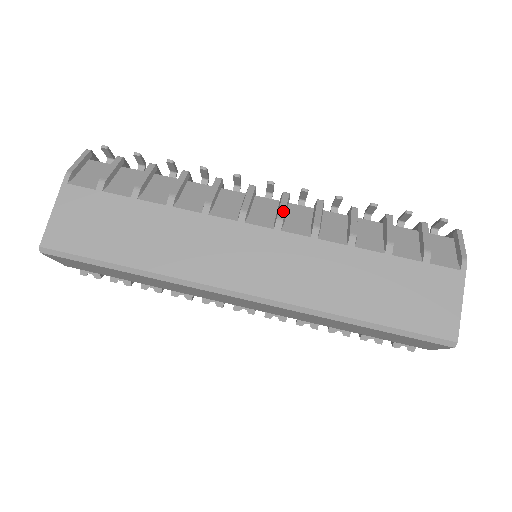
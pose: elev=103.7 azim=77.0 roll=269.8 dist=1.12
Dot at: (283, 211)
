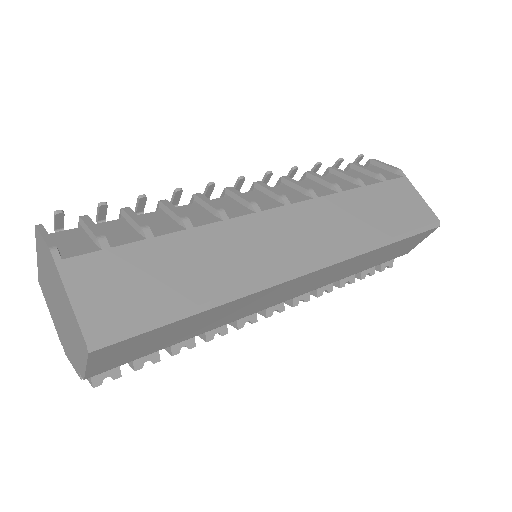
Dot at: (276, 191)
